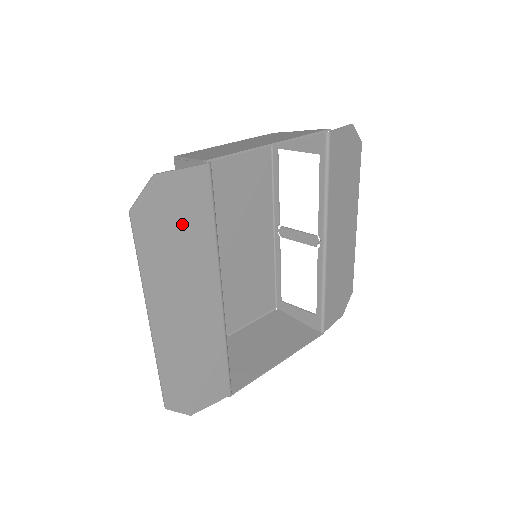
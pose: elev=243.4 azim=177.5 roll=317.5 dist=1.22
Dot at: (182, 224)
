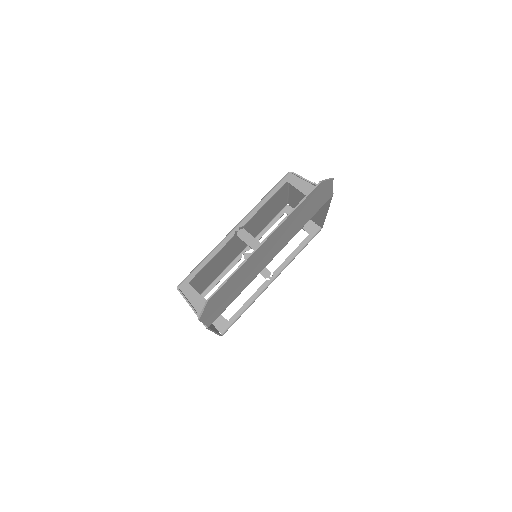
Dot at: (311, 208)
